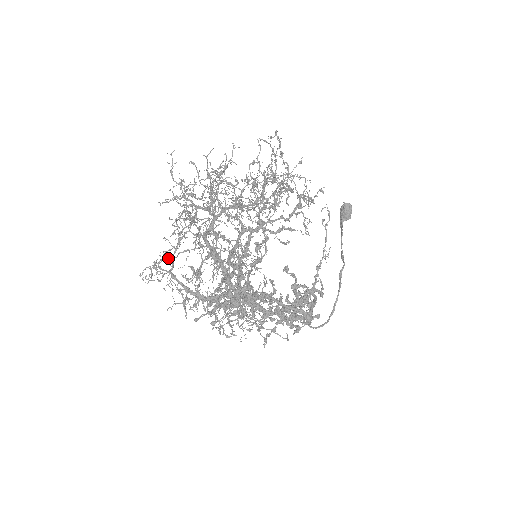
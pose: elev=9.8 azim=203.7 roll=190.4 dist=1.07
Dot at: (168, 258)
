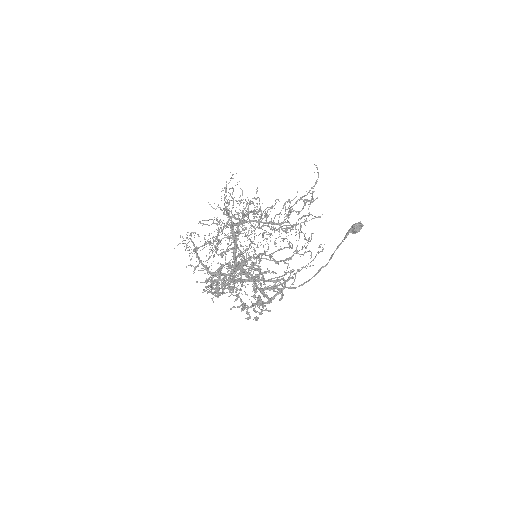
Dot at: occluded
